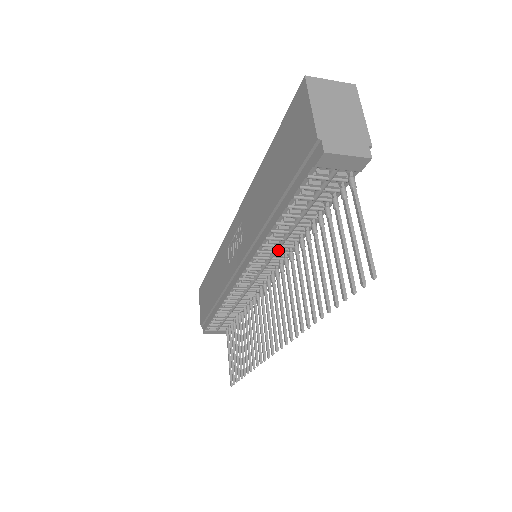
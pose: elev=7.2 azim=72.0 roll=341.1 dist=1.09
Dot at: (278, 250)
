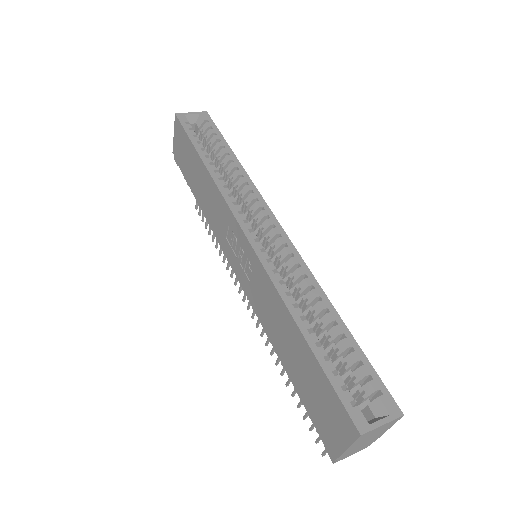
Dot at: occluded
